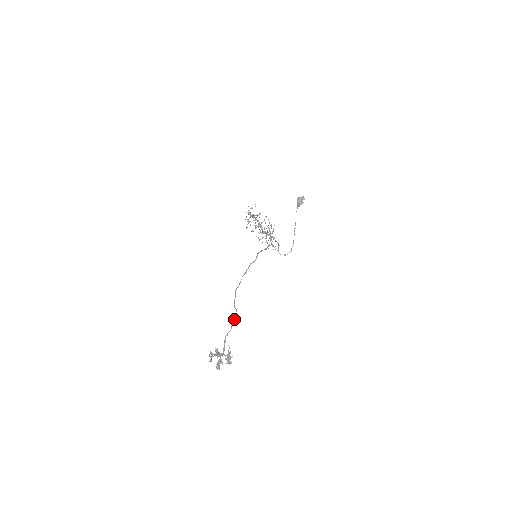
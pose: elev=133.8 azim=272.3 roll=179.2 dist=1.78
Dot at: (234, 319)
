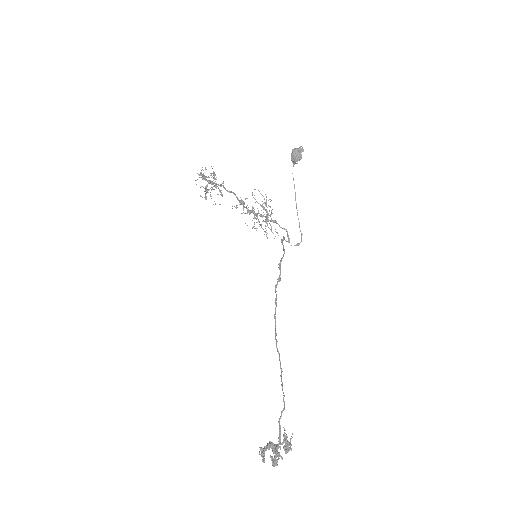
Dot at: (282, 386)
